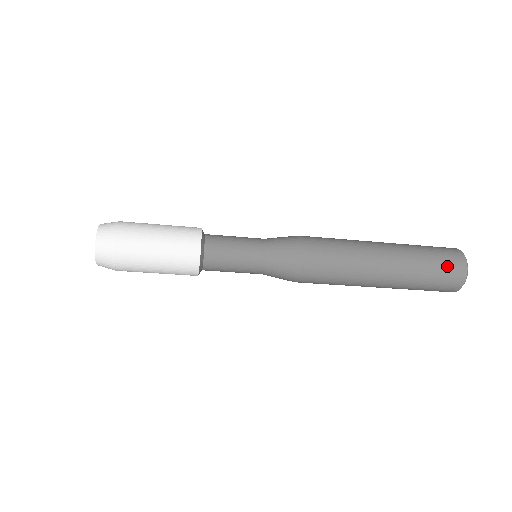
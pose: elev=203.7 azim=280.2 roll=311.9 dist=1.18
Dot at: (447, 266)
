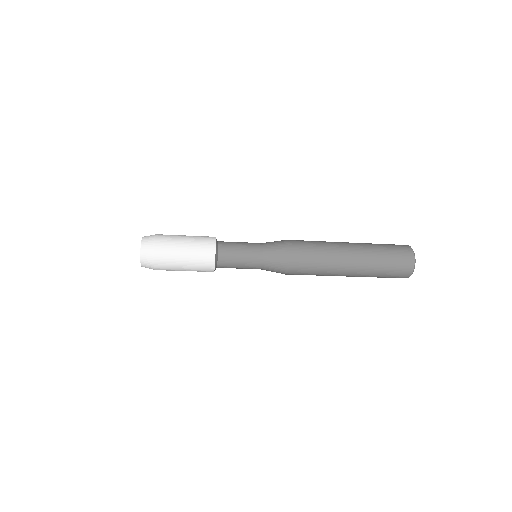
Dot at: (397, 249)
